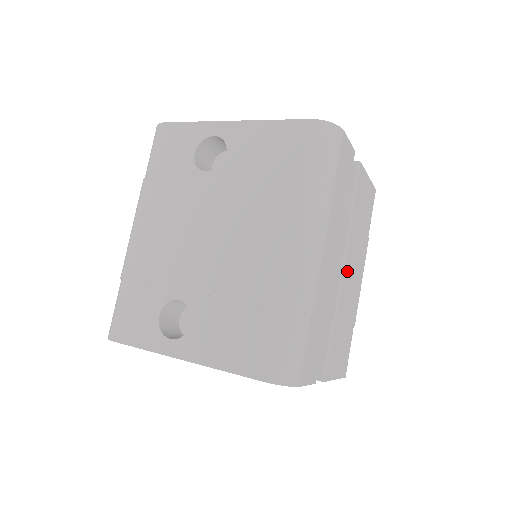
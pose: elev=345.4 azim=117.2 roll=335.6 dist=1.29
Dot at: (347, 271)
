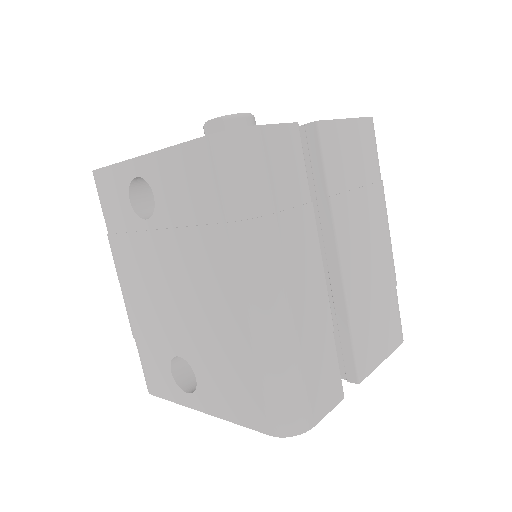
Dot at: (350, 254)
